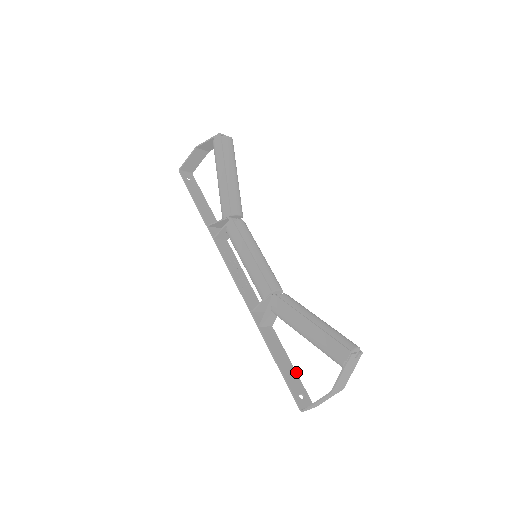
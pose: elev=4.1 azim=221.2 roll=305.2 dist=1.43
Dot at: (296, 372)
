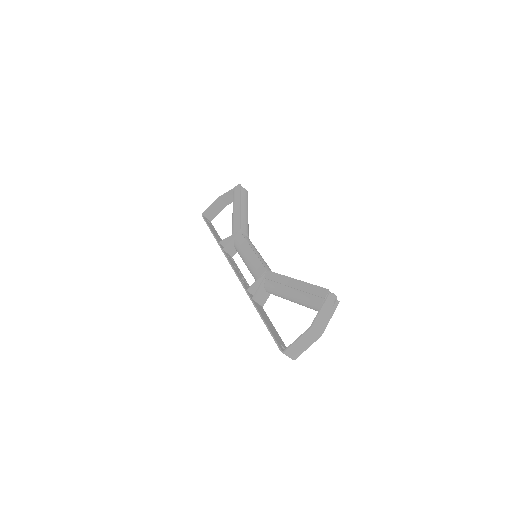
Dot at: occluded
